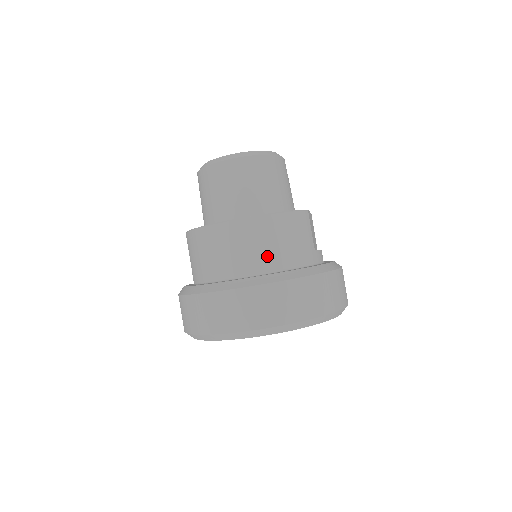
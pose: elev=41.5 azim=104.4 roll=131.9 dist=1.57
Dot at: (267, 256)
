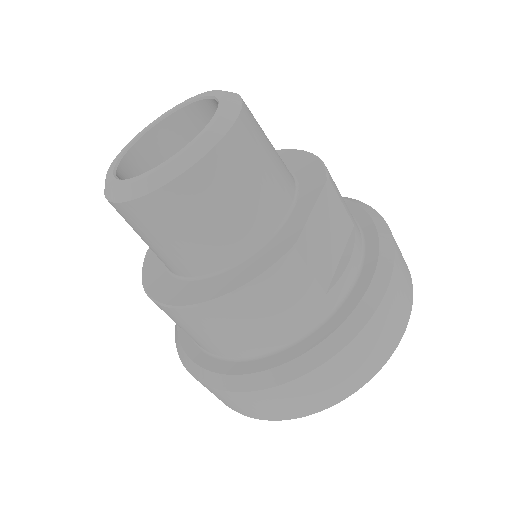
Dot at: (241, 343)
